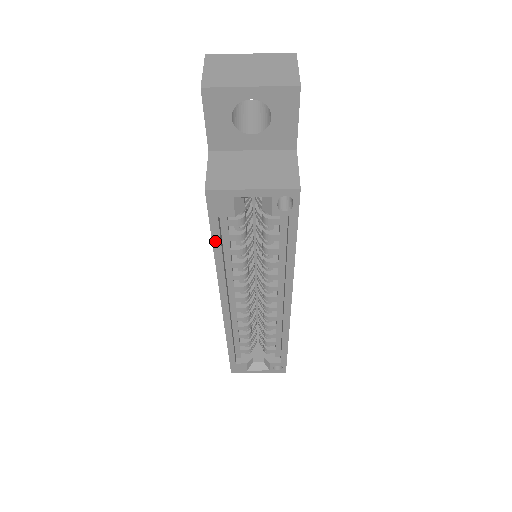
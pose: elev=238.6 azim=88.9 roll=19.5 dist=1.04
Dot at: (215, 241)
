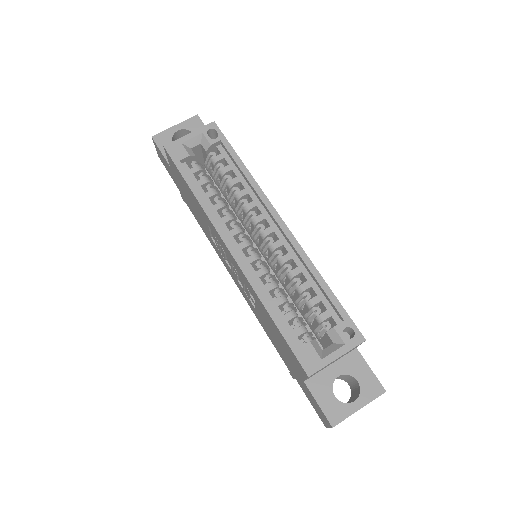
Dot at: (187, 181)
